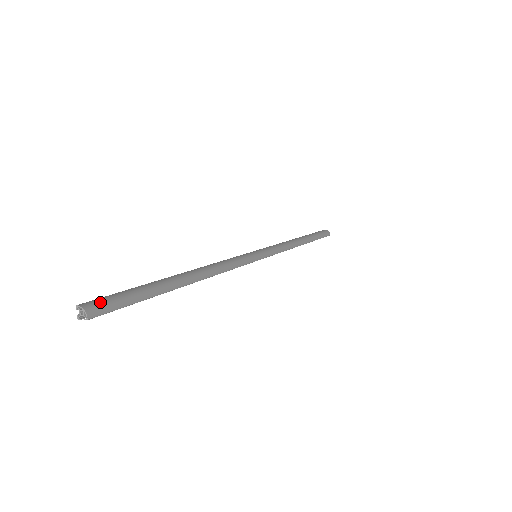
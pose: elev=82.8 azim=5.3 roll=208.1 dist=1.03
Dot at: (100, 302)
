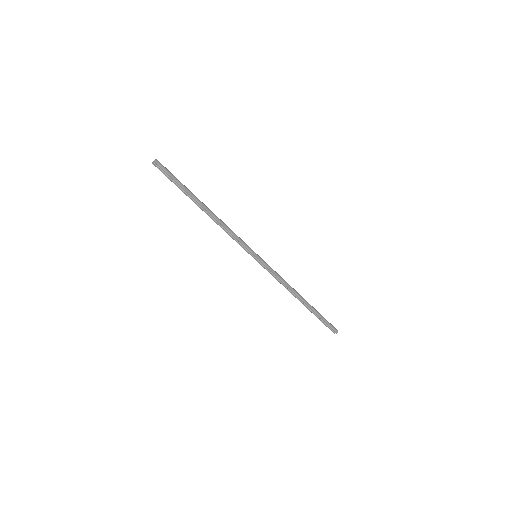
Dot at: occluded
